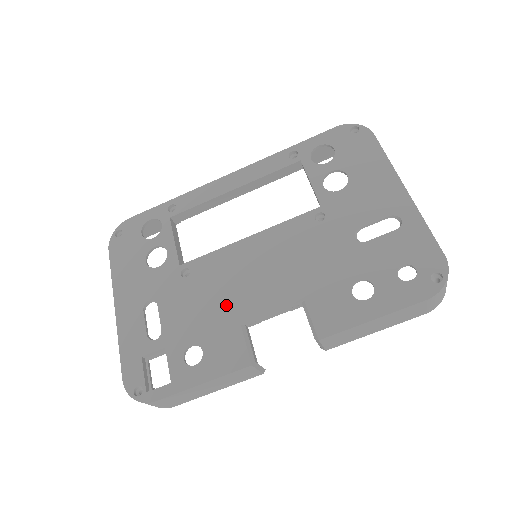
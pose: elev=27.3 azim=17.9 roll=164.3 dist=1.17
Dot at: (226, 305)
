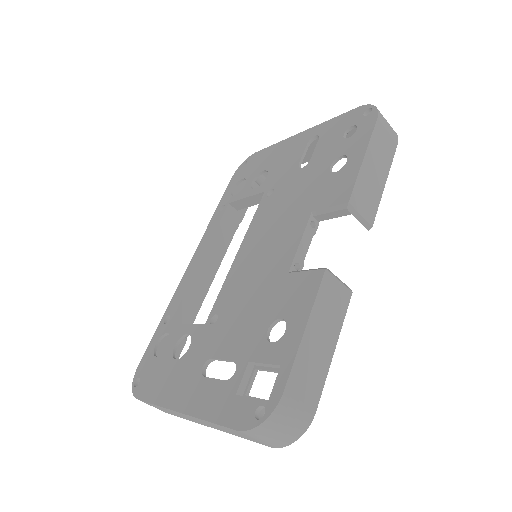
Dot at: (265, 284)
